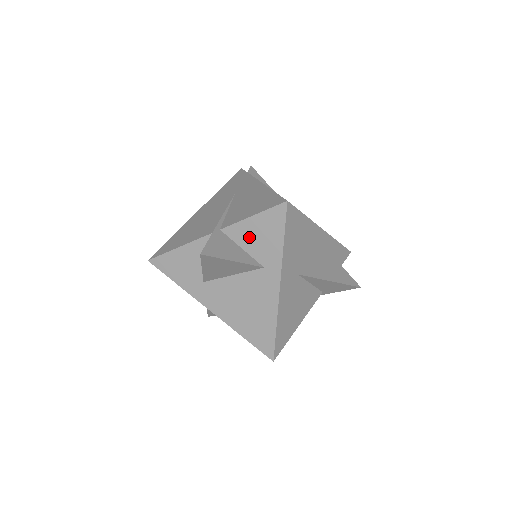
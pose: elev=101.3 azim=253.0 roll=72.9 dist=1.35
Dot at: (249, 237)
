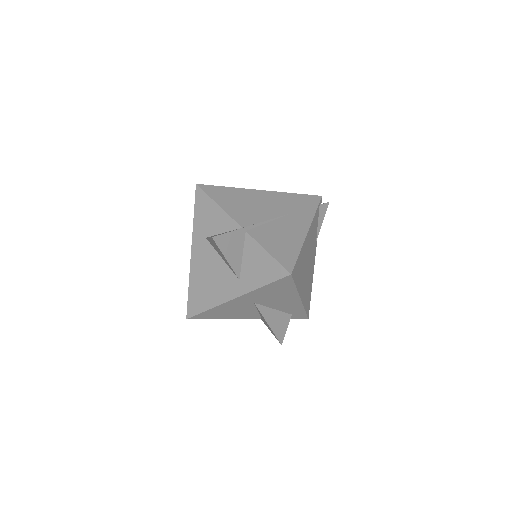
Dot at: (253, 257)
